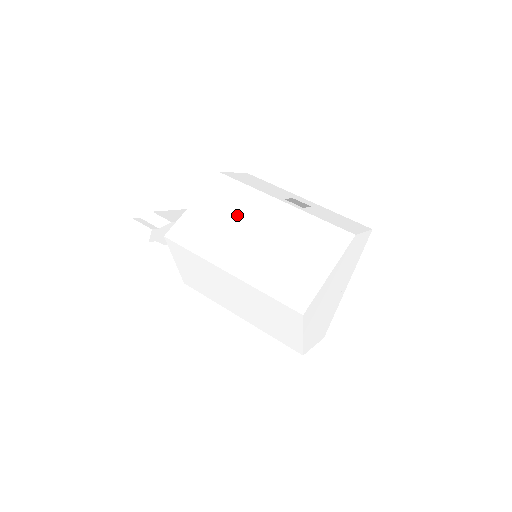
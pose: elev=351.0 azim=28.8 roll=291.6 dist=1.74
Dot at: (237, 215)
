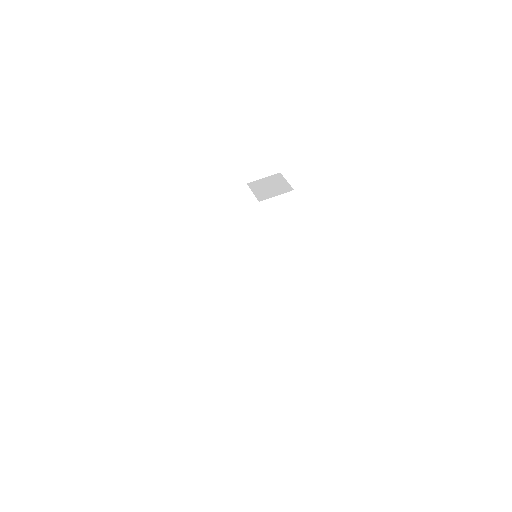
Dot at: (195, 214)
